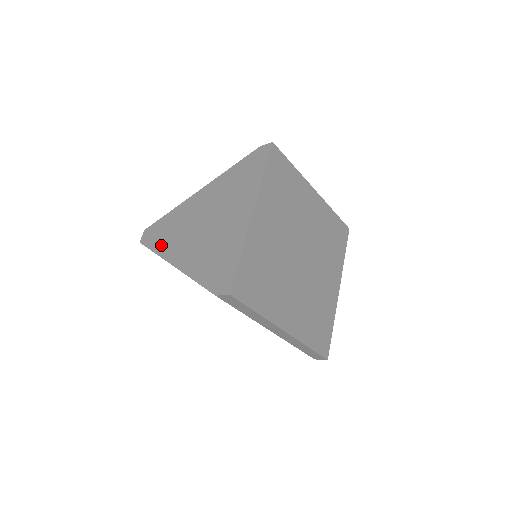
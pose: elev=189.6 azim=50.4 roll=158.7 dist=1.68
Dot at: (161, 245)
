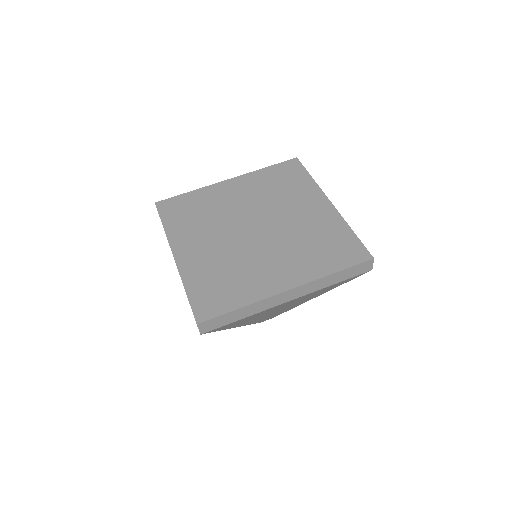
Dot at: occluded
